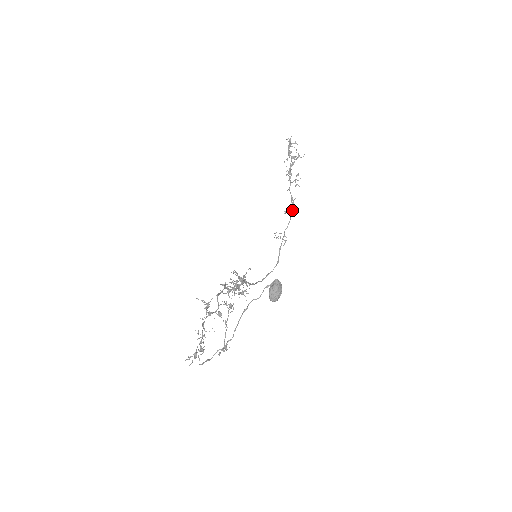
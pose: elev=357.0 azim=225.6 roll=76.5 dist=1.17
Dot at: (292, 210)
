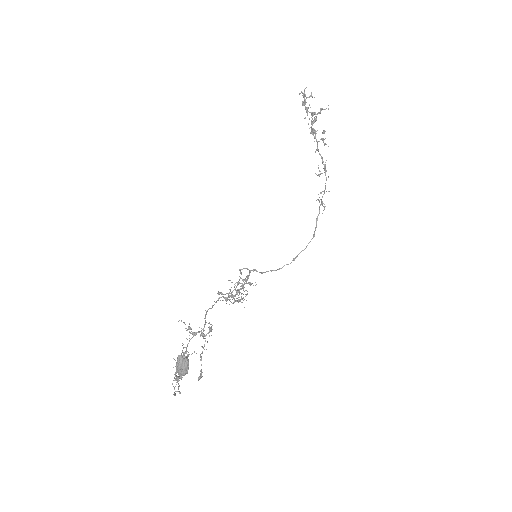
Dot at: occluded
